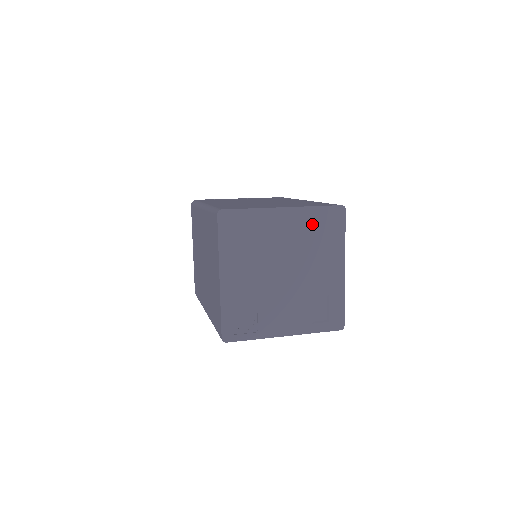
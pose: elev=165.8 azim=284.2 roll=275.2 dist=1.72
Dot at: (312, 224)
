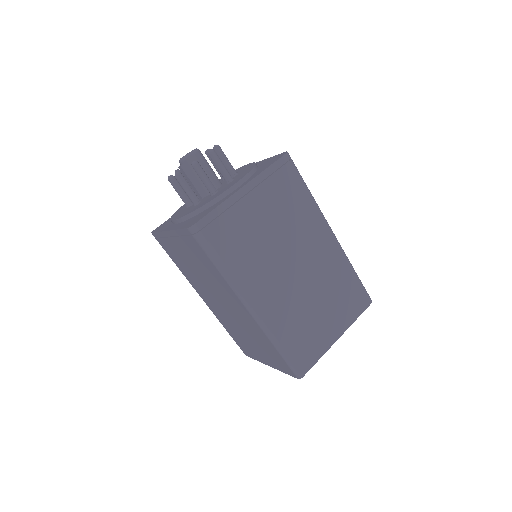
Dot at: occluded
